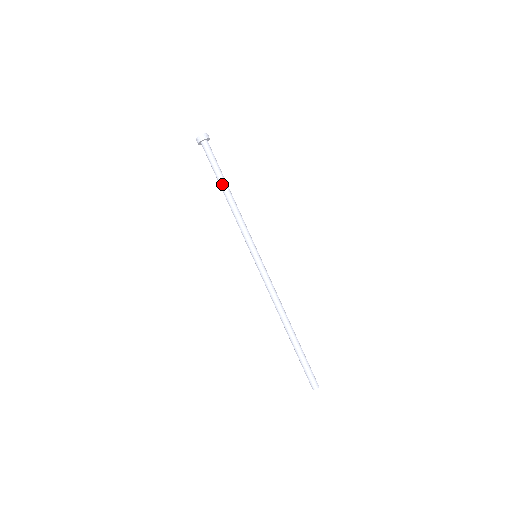
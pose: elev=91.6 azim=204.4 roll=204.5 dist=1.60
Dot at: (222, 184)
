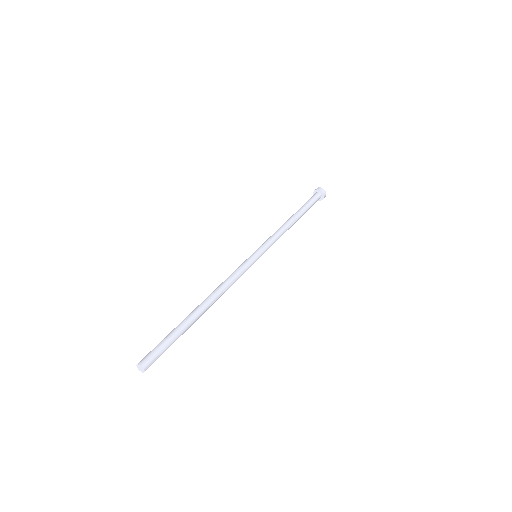
Dot at: (299, 212)
